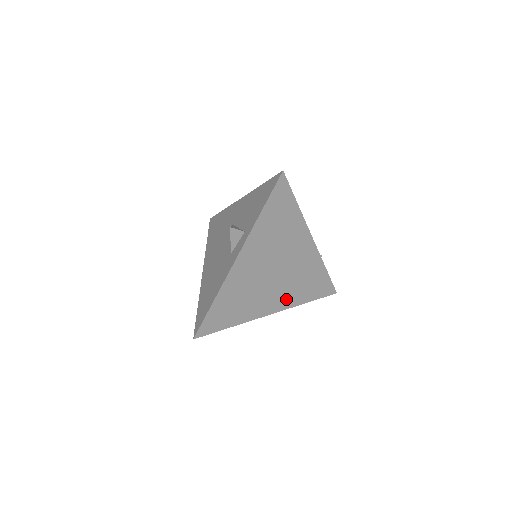
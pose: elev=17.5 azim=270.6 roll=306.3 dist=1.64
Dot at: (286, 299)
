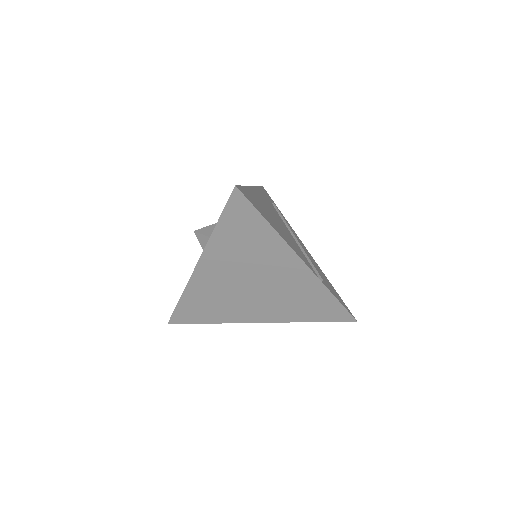
Dot at: (277, 313)
